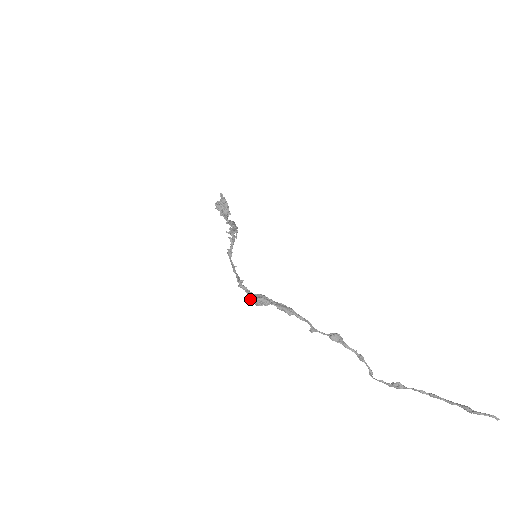
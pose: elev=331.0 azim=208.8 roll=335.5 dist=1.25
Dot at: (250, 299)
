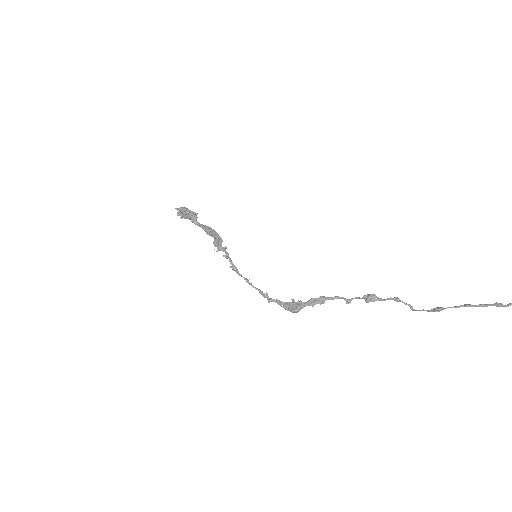
Dot at: (286, 309)
